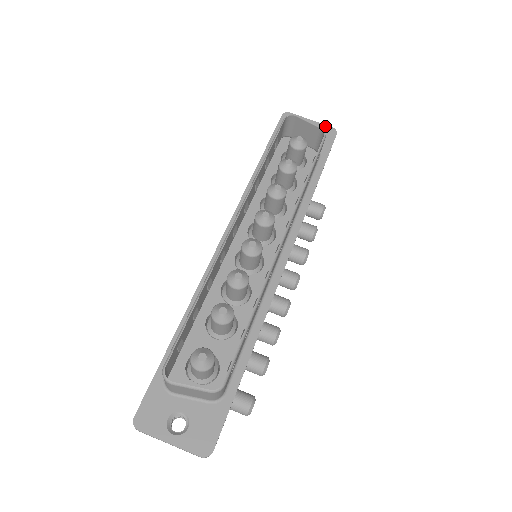
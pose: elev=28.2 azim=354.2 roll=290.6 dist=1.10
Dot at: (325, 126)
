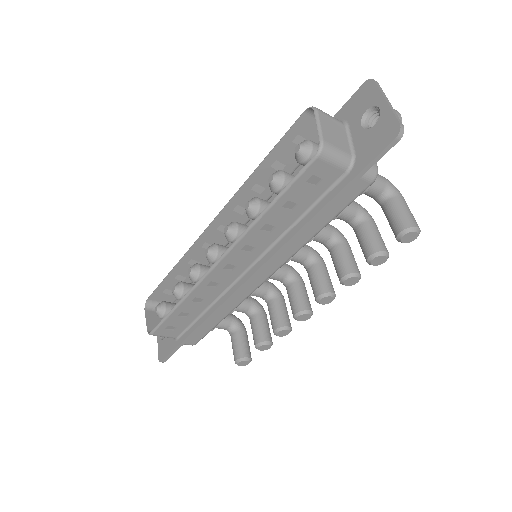
Dot at: (393, 118)
